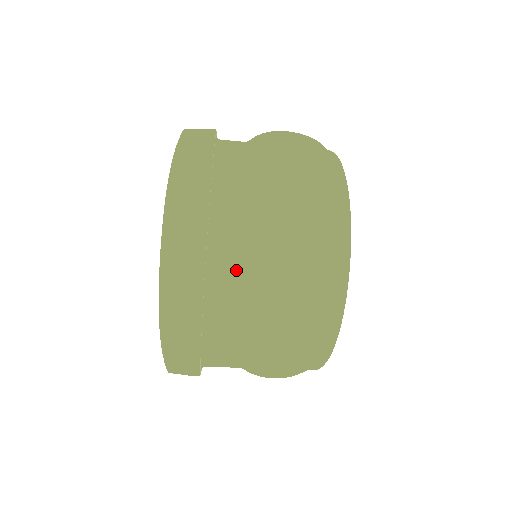
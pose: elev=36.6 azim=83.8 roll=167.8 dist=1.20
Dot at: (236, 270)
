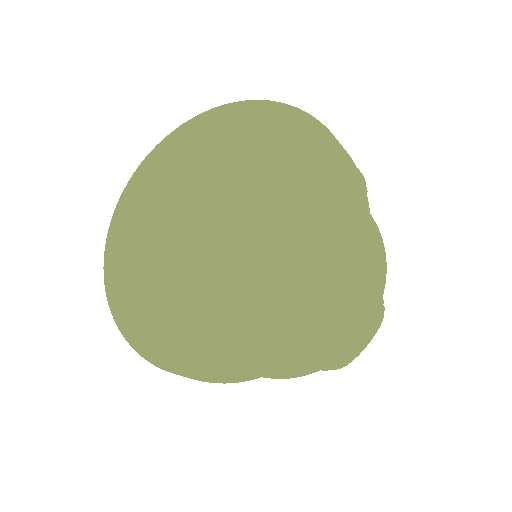
Dot at: occluded
